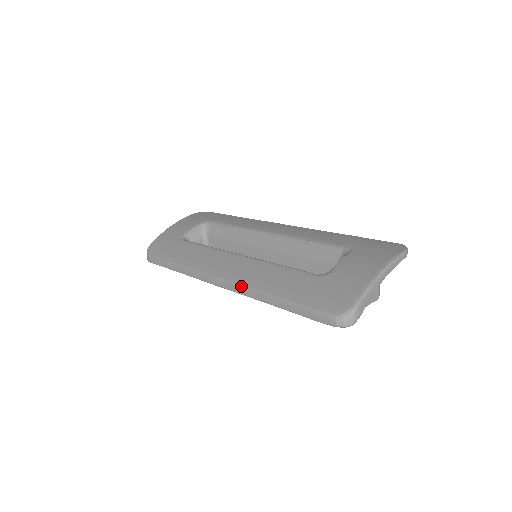
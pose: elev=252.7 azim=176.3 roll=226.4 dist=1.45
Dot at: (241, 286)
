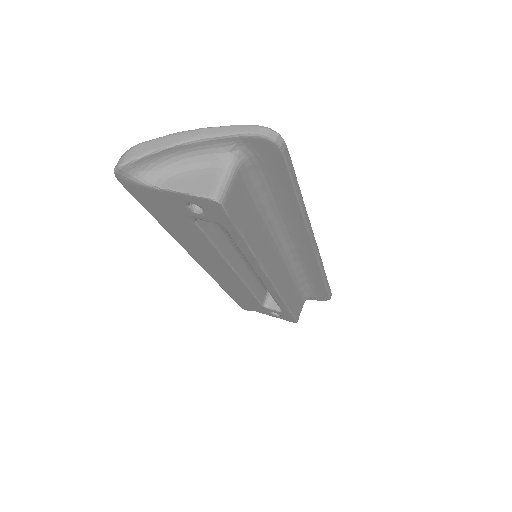
Dot at: occluded
